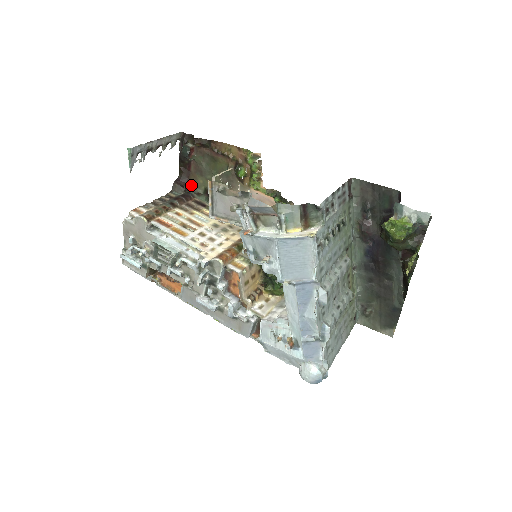
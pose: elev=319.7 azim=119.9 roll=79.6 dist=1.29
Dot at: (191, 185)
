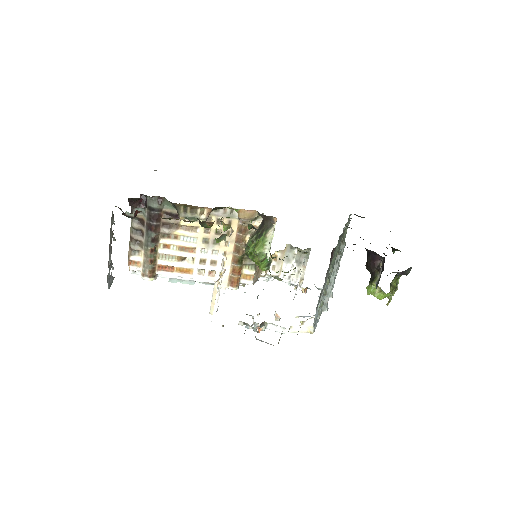
Dot at: (147, 197)
